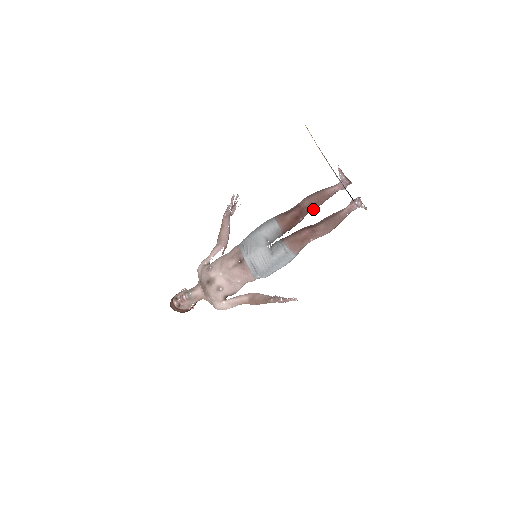
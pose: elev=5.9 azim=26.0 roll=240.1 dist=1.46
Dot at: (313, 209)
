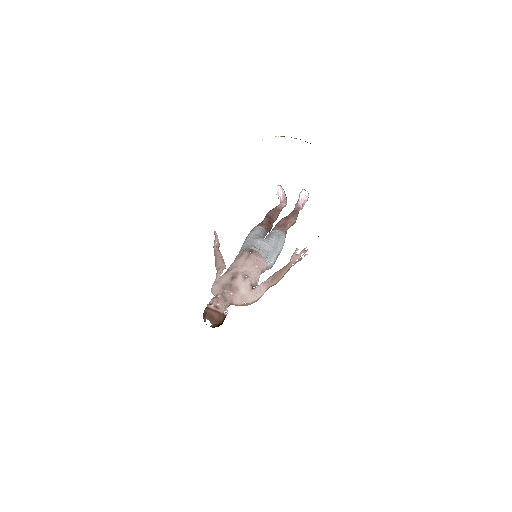
Dot at: (275, 219)
